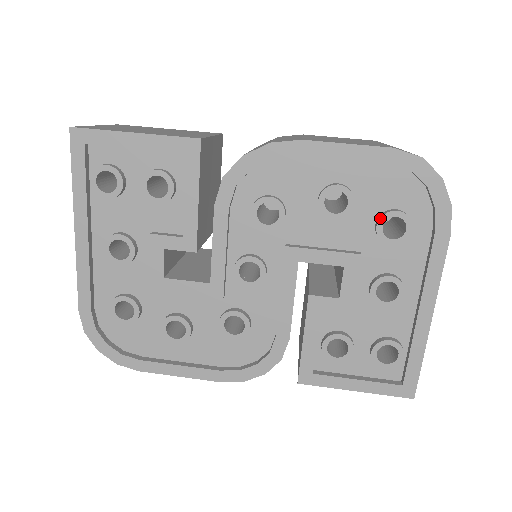
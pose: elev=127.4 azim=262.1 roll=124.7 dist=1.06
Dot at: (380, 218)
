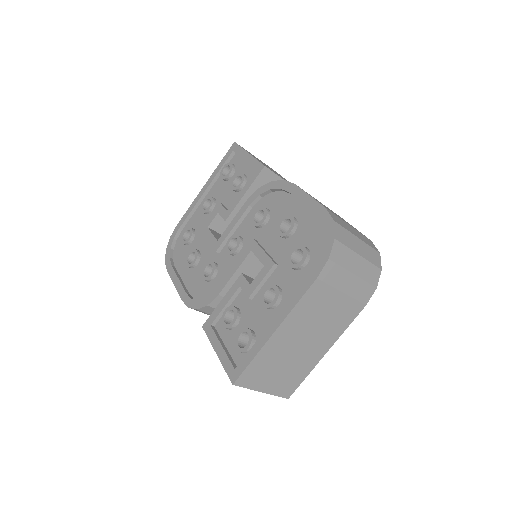
Dot at: (295, 246)
